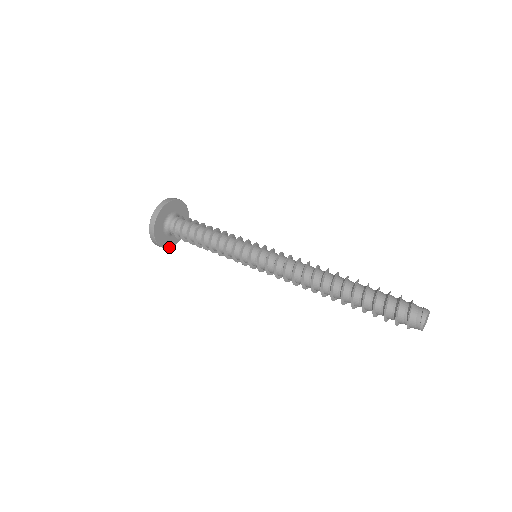
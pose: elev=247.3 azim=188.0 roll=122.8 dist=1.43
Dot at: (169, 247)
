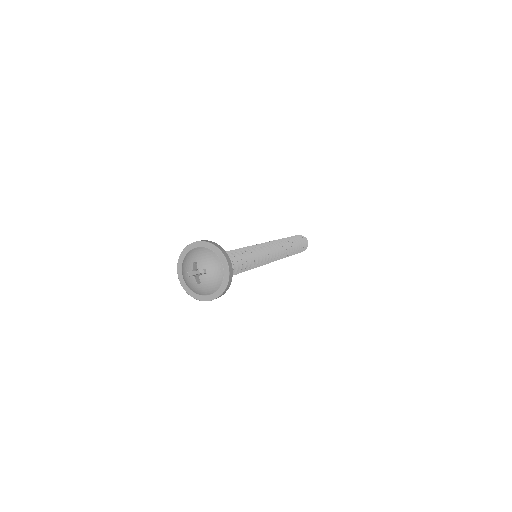
Dot at: occluded
